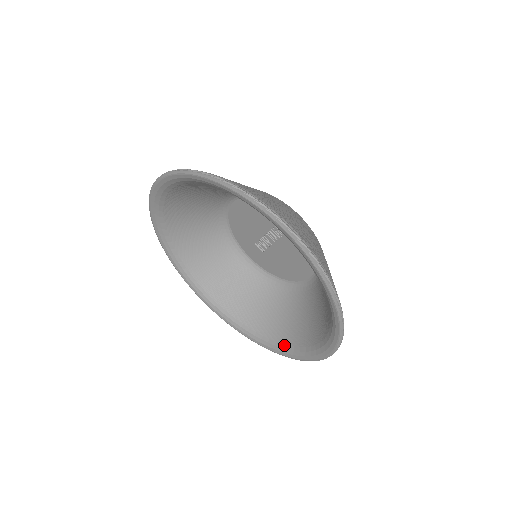
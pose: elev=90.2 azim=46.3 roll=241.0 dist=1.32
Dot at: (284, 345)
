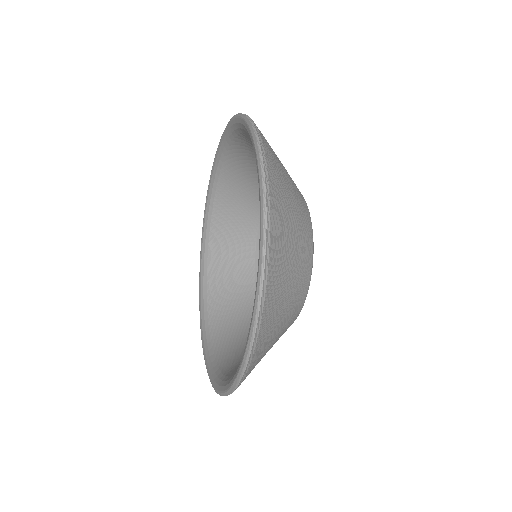
Dot at: (231, 375)
